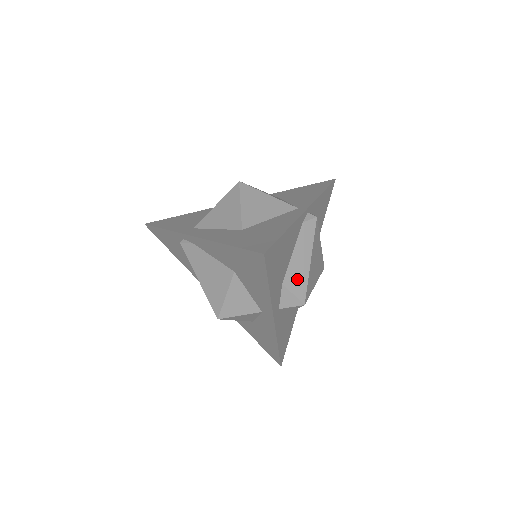
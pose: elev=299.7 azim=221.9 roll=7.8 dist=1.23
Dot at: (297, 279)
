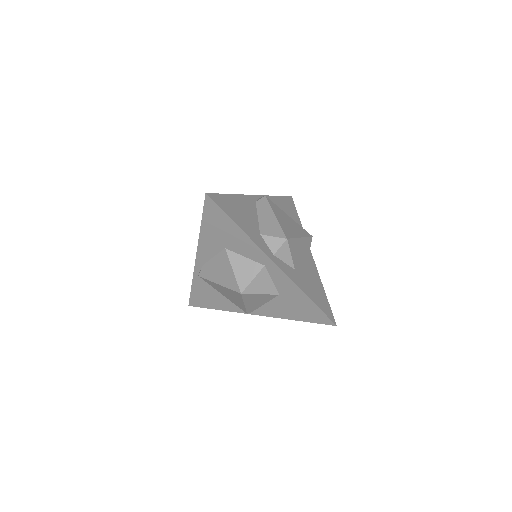
Dot at: (271, 228)
